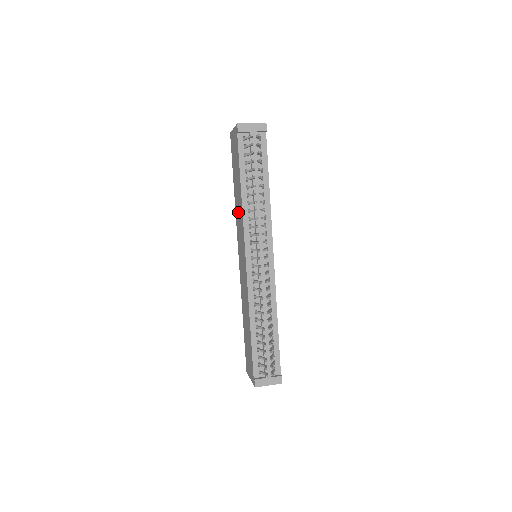
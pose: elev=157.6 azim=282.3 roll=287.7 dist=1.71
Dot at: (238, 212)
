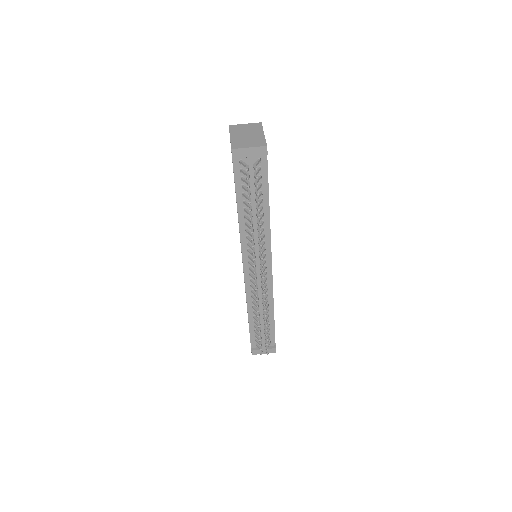
Dot at: occluded
